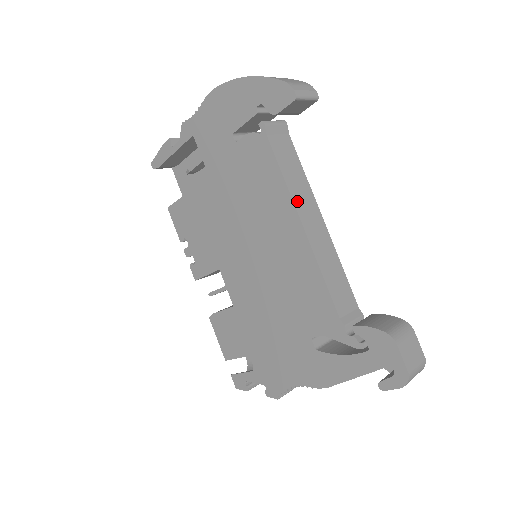
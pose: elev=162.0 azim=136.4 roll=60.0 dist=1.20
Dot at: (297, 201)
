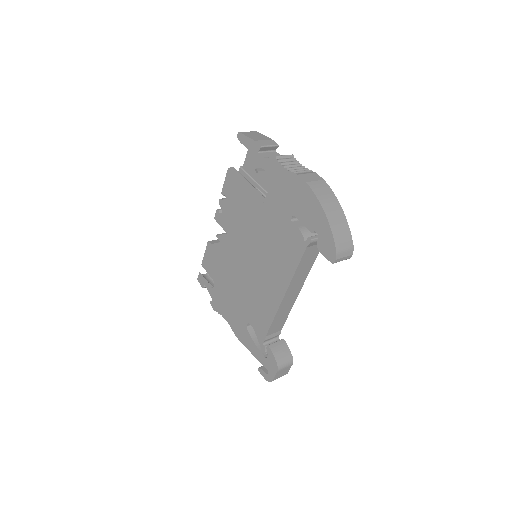
Dot at: (293, 283)
